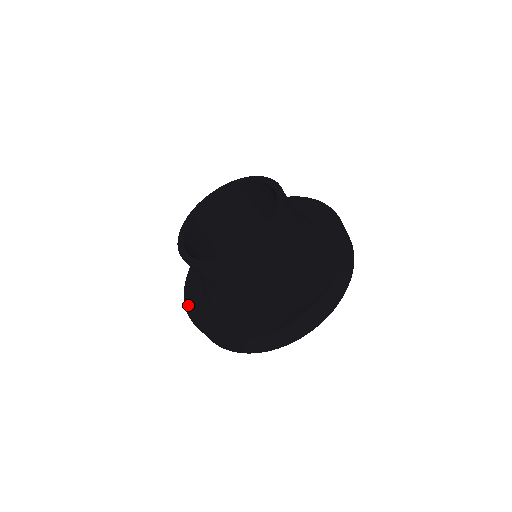
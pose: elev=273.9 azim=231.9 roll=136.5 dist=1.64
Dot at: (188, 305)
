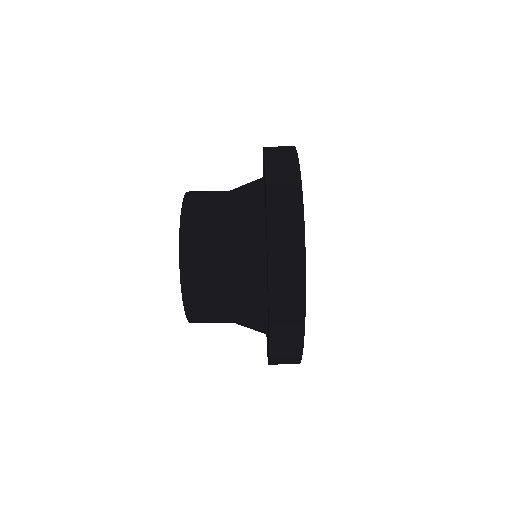
Dot at: (268, 358)
